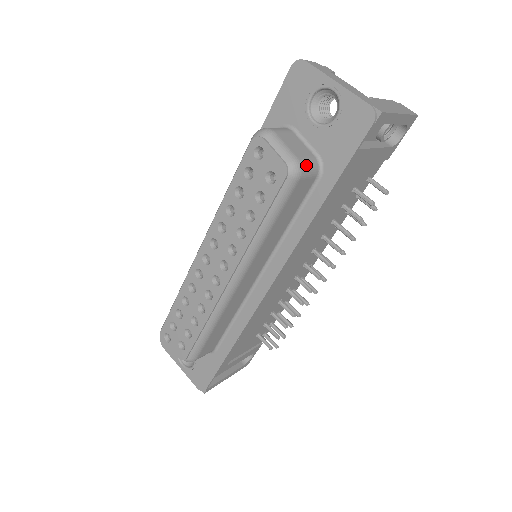
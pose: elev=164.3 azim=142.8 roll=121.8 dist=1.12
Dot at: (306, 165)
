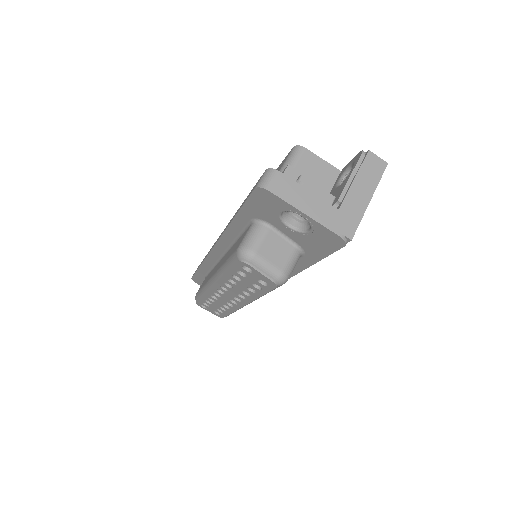
Dot at: (290, 269)
